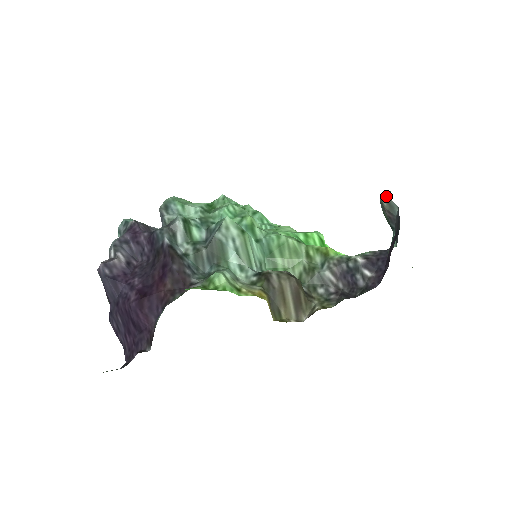
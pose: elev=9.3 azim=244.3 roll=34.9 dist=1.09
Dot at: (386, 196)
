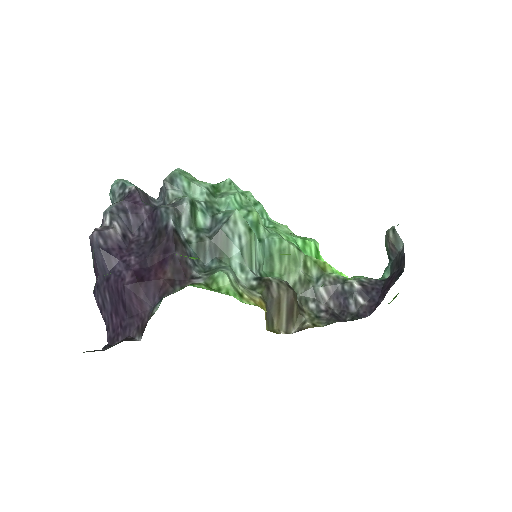
Dot at: (395, 229)
